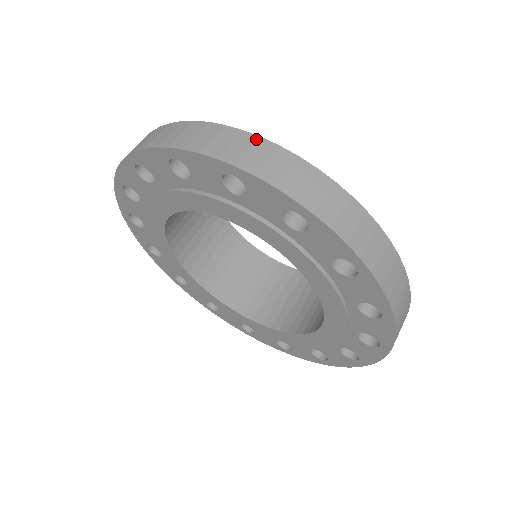
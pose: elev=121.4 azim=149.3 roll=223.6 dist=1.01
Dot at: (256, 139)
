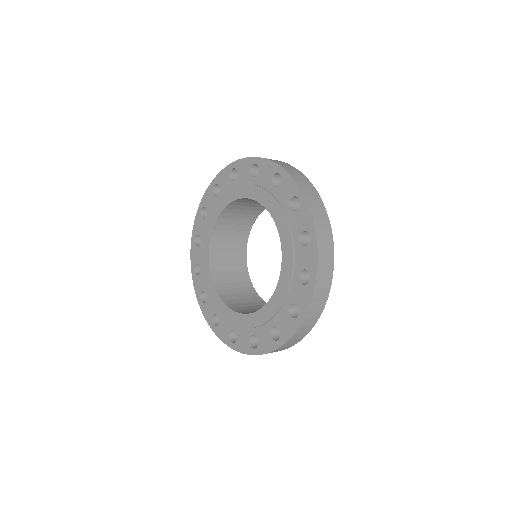
Dot at: (297, 170)
